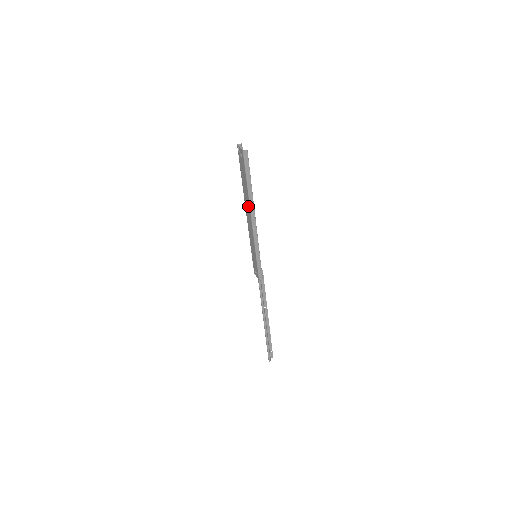
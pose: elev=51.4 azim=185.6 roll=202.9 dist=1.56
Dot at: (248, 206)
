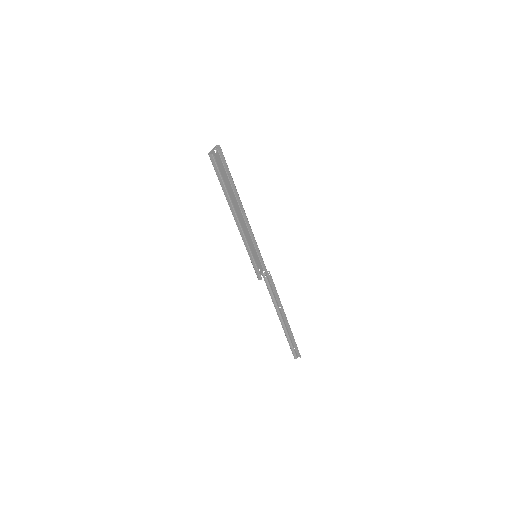
Dot at: occluded
